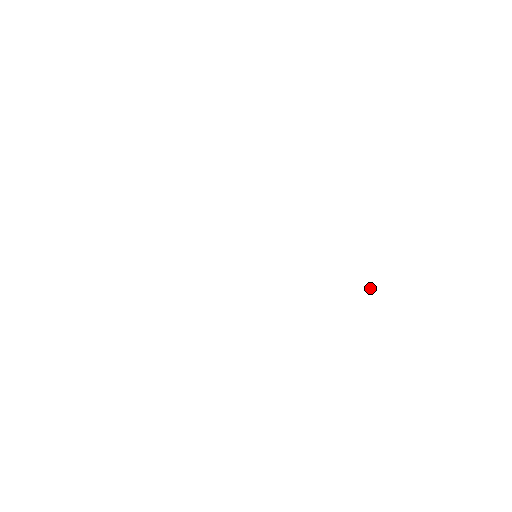
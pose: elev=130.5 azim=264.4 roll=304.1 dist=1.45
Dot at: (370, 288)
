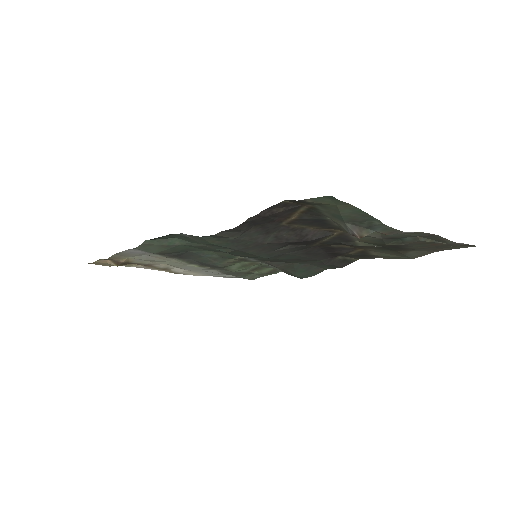
Dot at: occluded
